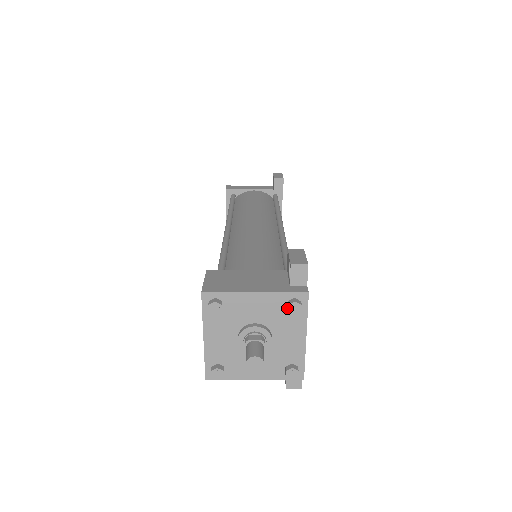
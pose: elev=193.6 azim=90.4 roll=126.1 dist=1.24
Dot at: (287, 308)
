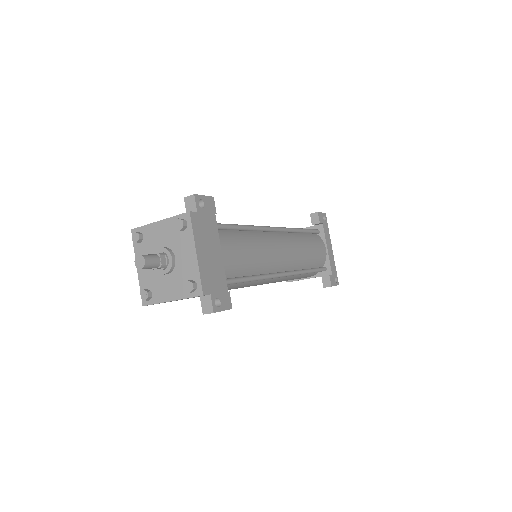
Dot at: (179, 229)
